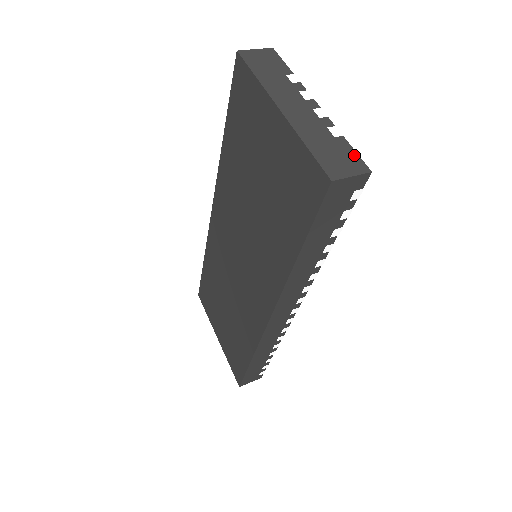
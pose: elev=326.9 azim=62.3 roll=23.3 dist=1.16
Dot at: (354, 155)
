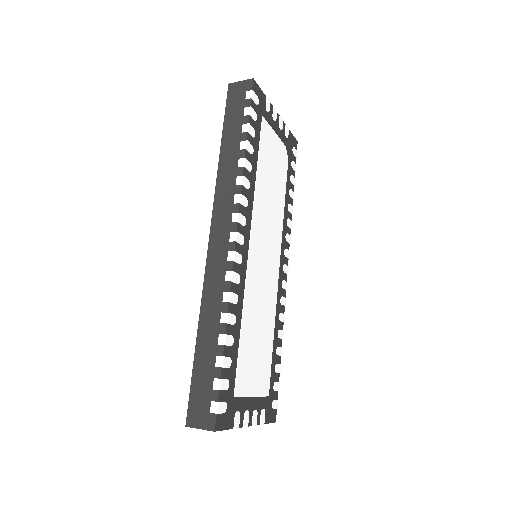
Dot at: (257, 88)
